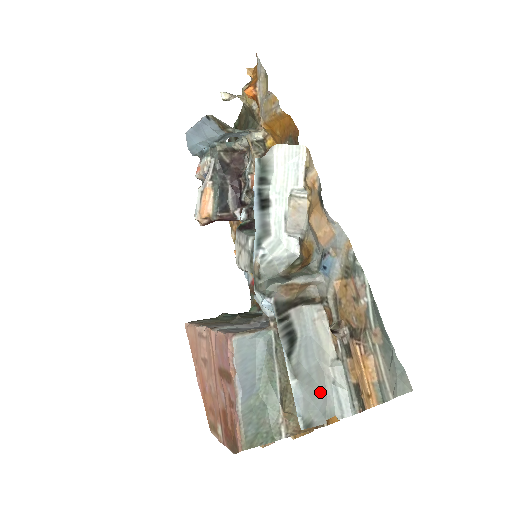
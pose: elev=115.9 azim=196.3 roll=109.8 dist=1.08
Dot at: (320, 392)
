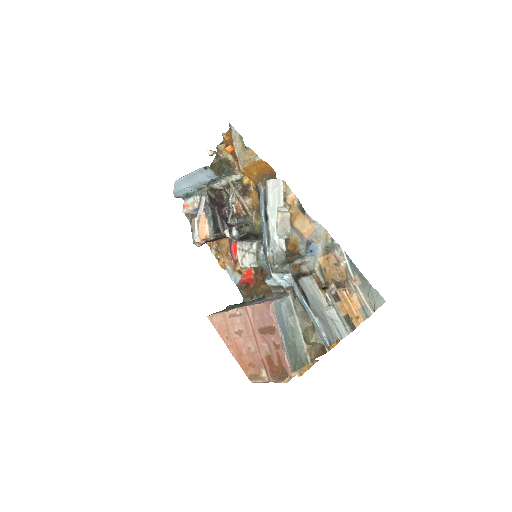
Dot at: (328, 325)
